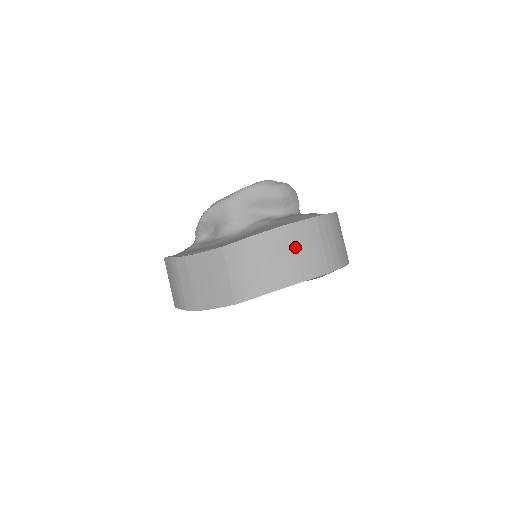
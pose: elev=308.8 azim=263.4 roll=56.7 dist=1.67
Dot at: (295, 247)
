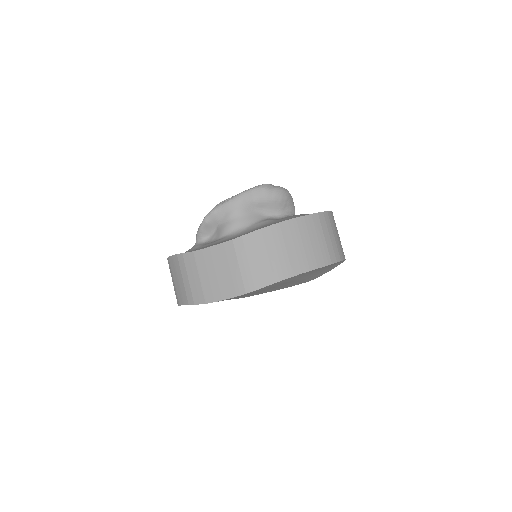
Dot at: (301, 239)
